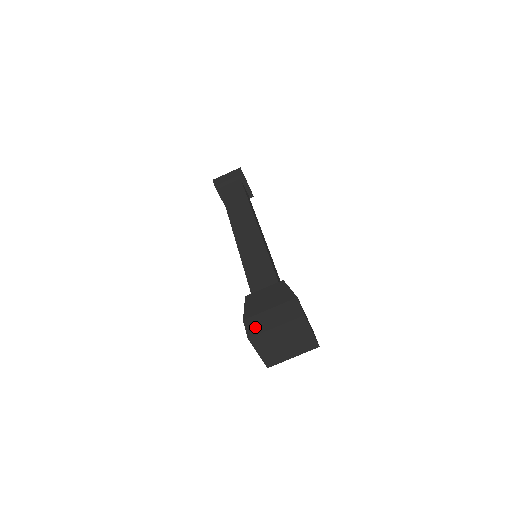
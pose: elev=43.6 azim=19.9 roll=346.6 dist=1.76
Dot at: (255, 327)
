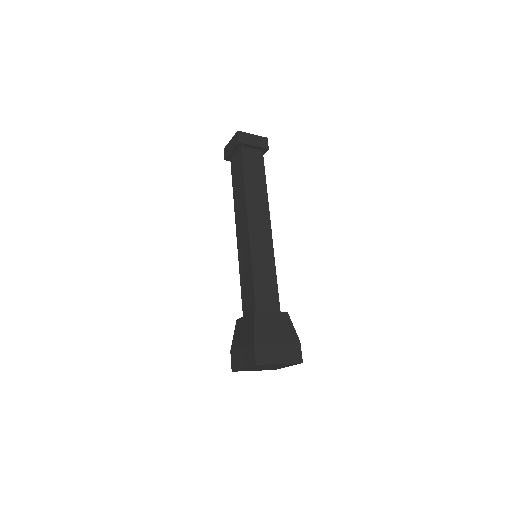
Dot at: (234, 362)
